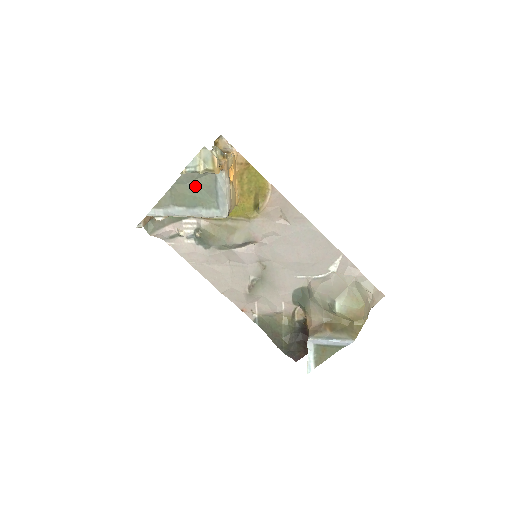
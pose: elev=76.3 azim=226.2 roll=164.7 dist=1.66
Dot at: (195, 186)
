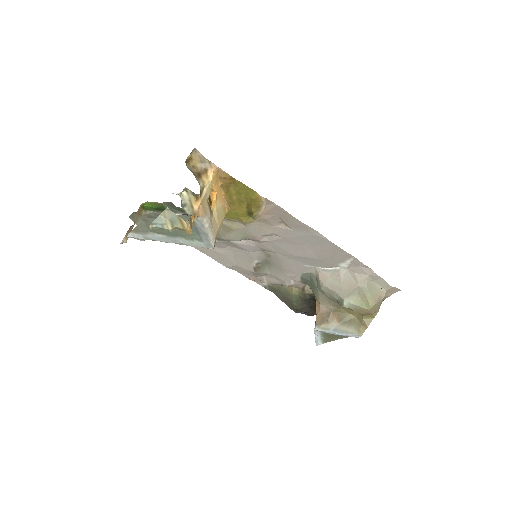
Dot at: occluded
